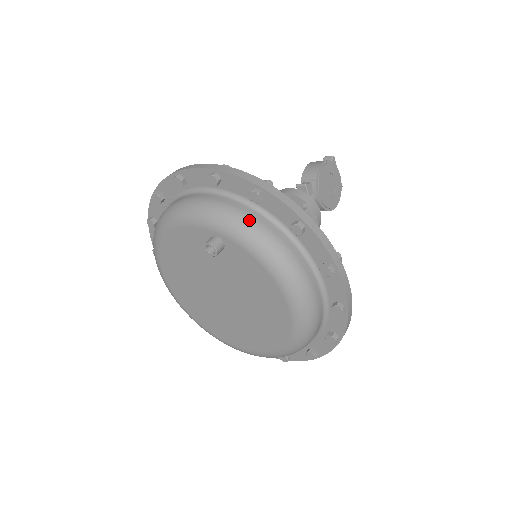
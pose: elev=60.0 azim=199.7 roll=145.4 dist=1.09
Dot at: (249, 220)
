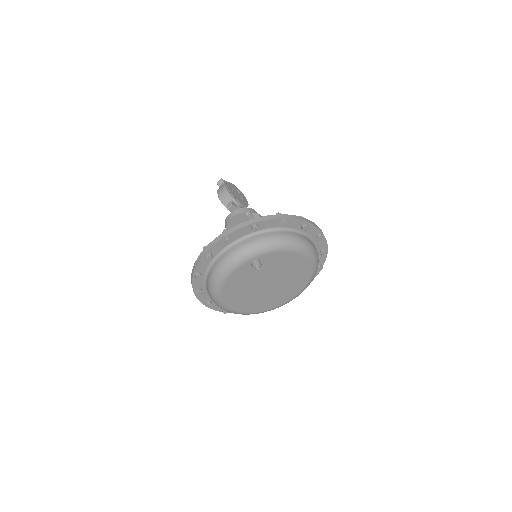
Dot at: (262, 240)
